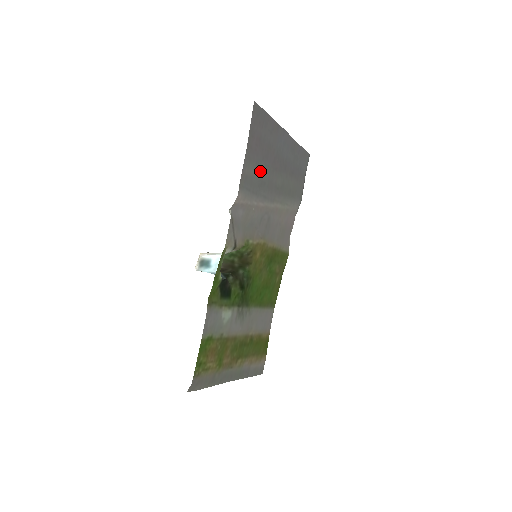
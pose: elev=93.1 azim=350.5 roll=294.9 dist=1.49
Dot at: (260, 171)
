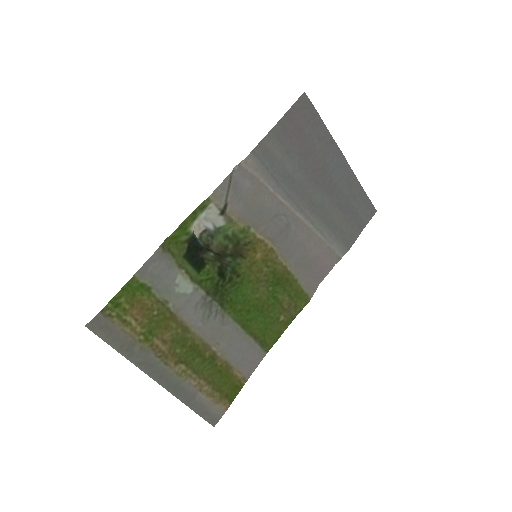
Dot at: (291, 164)
